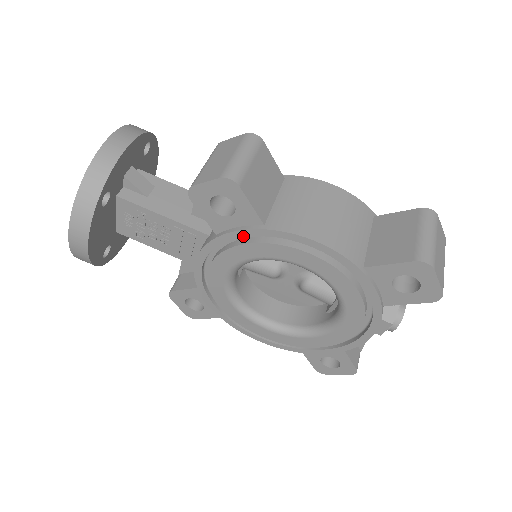
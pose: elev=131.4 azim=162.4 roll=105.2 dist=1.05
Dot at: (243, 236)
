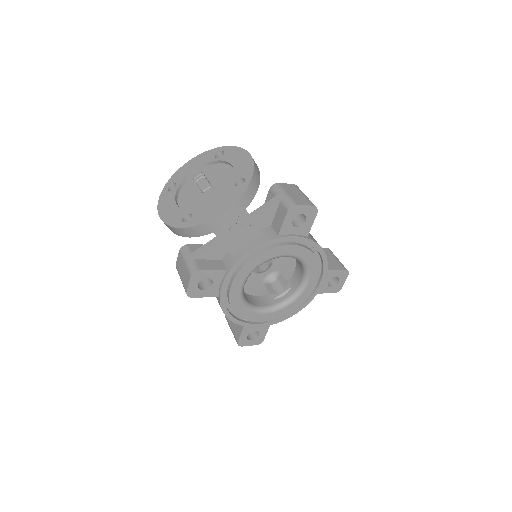
Dot at: (296, 240)
